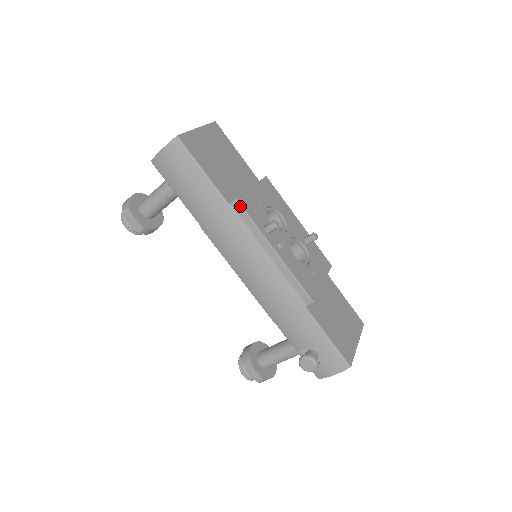
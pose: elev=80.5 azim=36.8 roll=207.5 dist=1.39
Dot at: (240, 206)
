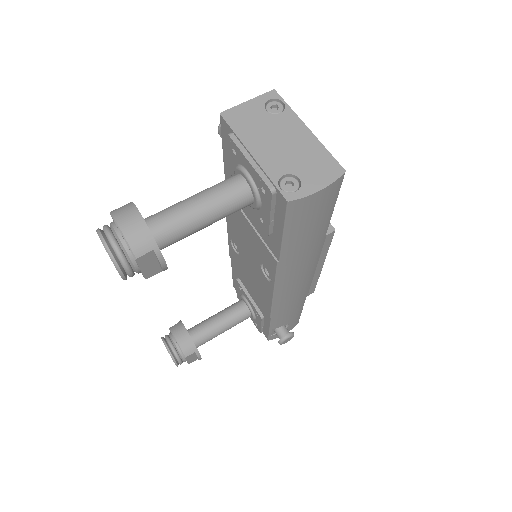
Dot at: occluded
